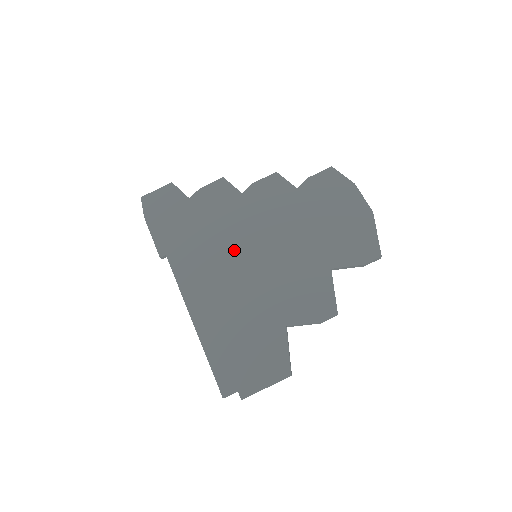
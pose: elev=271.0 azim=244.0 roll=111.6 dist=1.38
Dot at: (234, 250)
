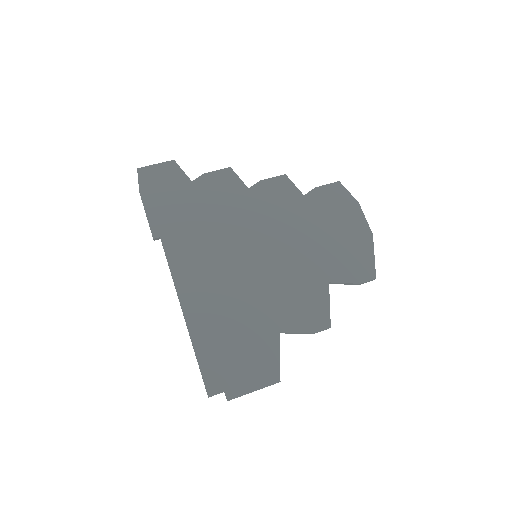
Dot at: (235, 246)
